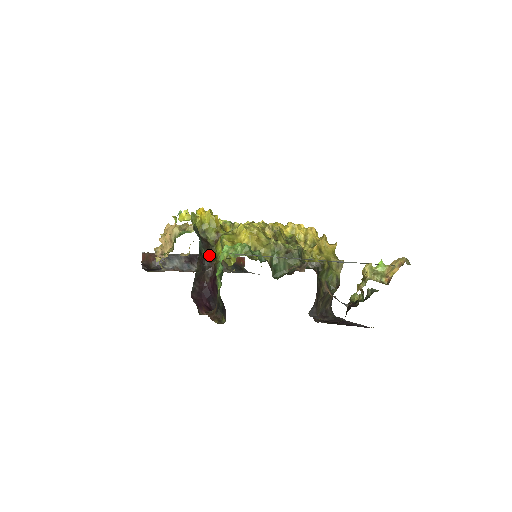
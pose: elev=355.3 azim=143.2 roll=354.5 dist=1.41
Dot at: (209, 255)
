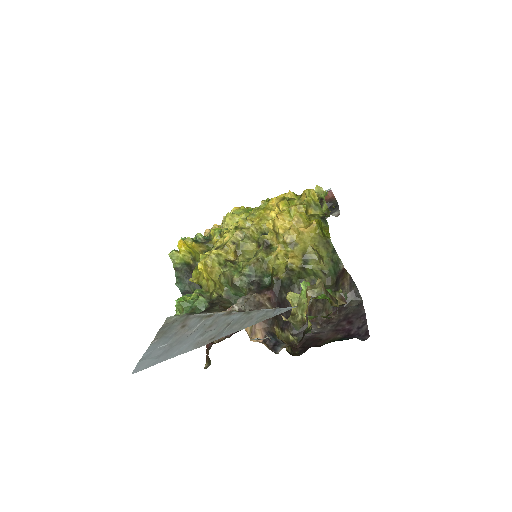
Dot at: (200, 287)
